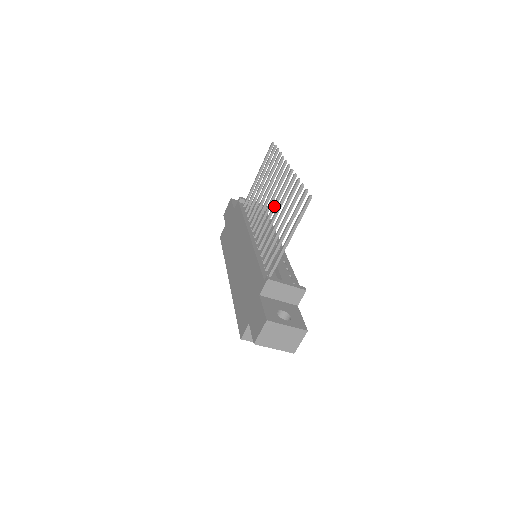
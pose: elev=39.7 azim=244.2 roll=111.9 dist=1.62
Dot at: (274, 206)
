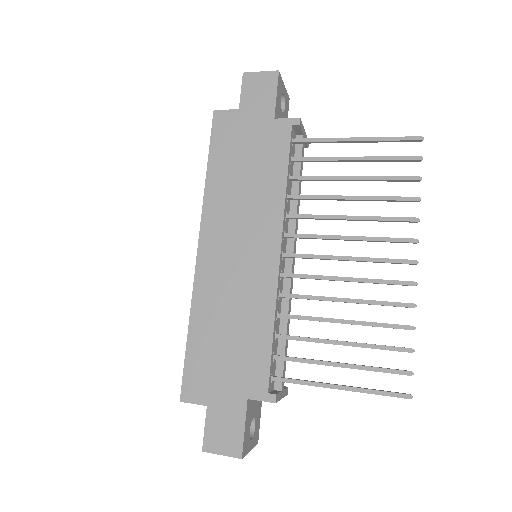
Dot at: (348, 281)
